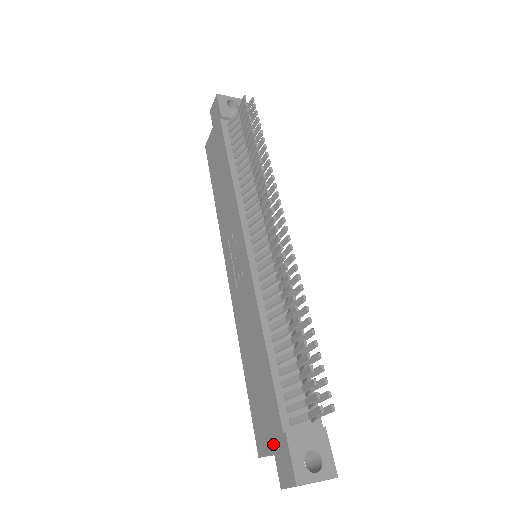
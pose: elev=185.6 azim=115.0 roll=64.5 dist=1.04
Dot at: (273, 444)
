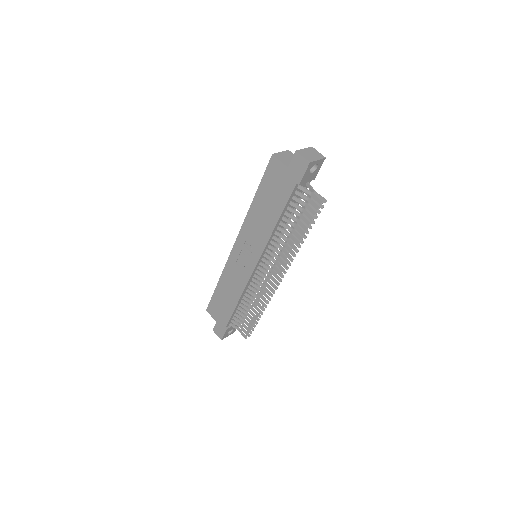
Dot at: (218, 321)
